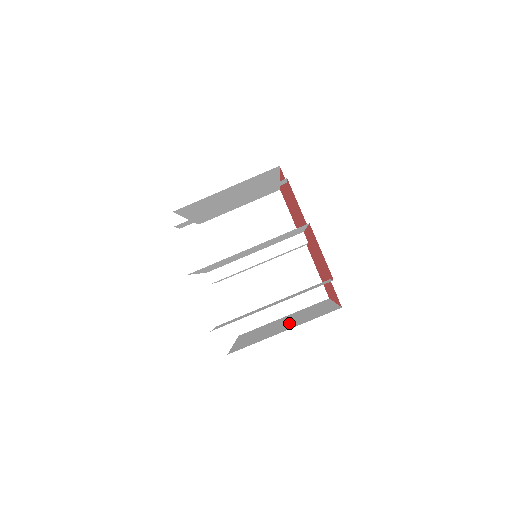
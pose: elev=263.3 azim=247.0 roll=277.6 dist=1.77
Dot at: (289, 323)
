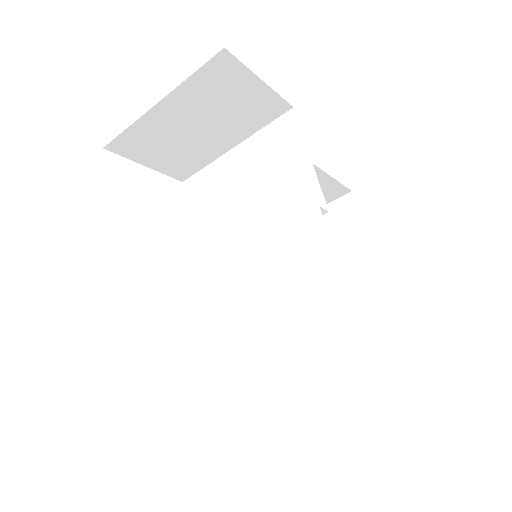
Dot at: occluded
